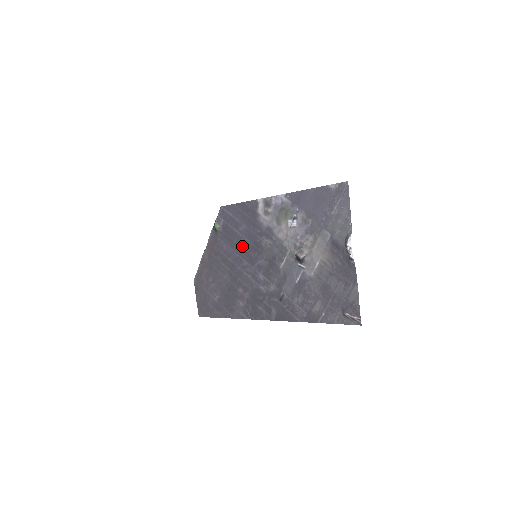
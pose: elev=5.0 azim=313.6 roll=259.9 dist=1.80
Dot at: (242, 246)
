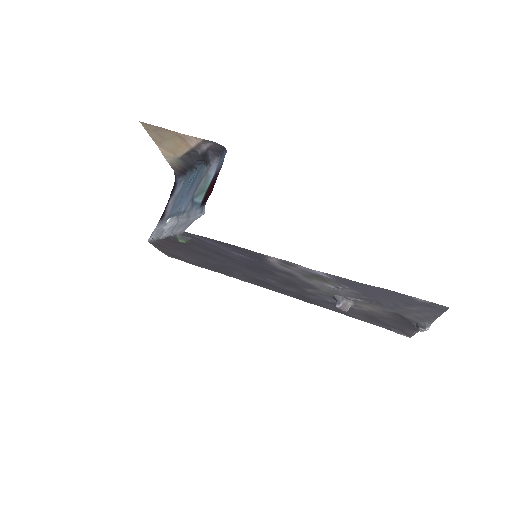
Dot at: (237, 262)
